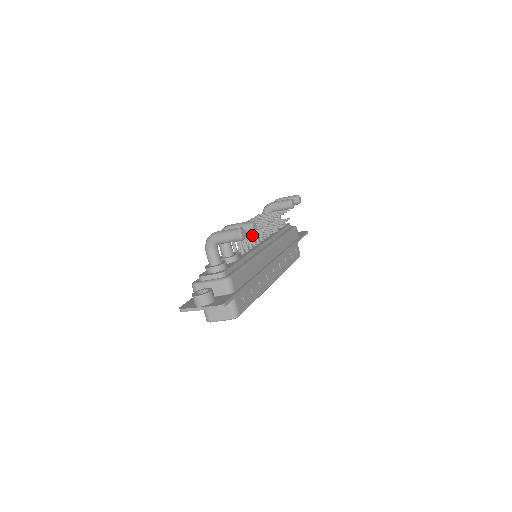
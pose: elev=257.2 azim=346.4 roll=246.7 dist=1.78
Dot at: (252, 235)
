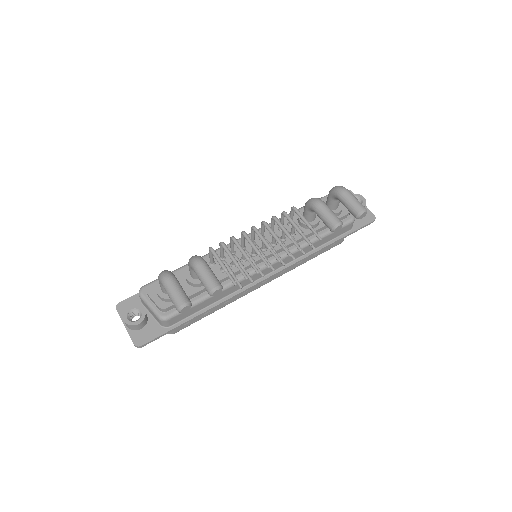
Dot at: occluded
